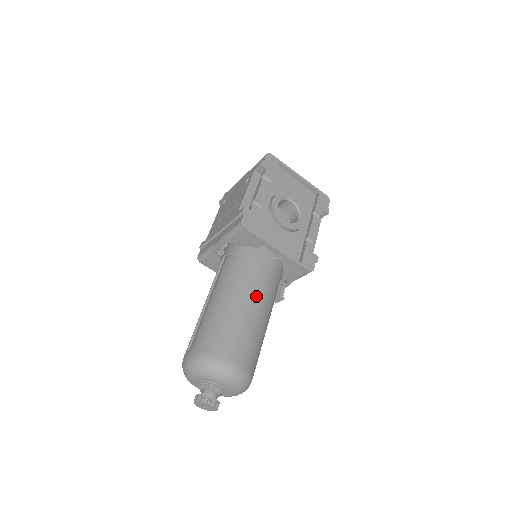
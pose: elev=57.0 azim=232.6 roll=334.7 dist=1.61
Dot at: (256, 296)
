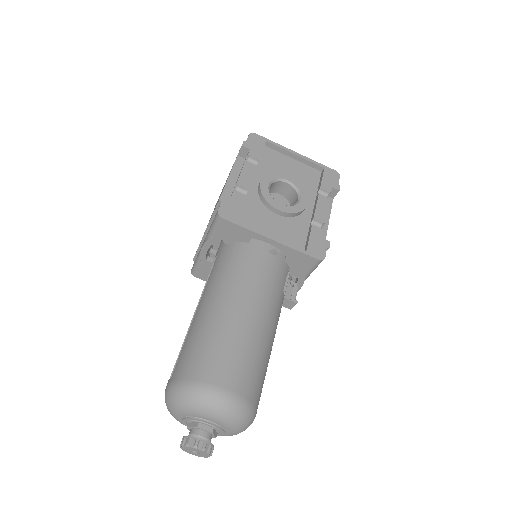
Dot at: (249, 300)
